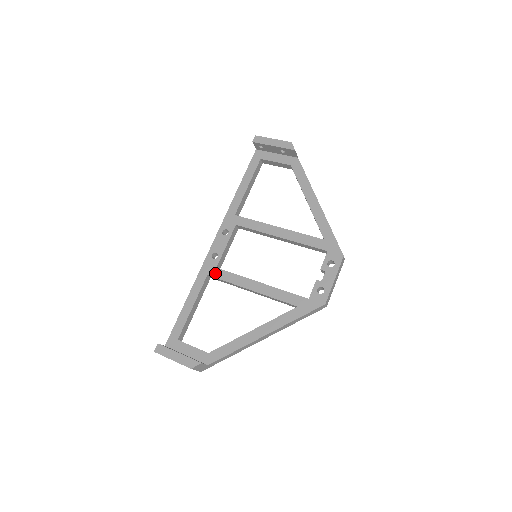
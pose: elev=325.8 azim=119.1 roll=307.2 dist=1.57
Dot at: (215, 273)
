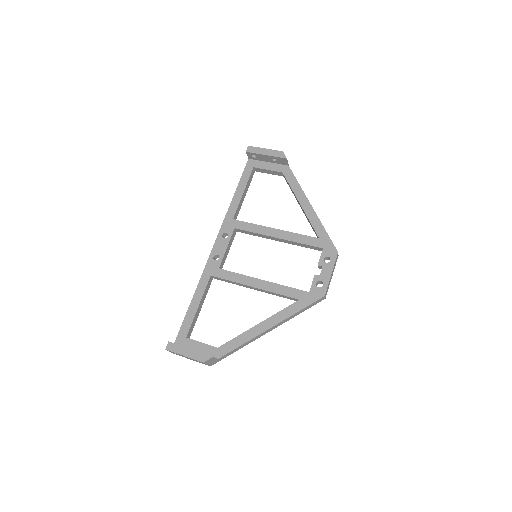
Dot at: (218, 273)
